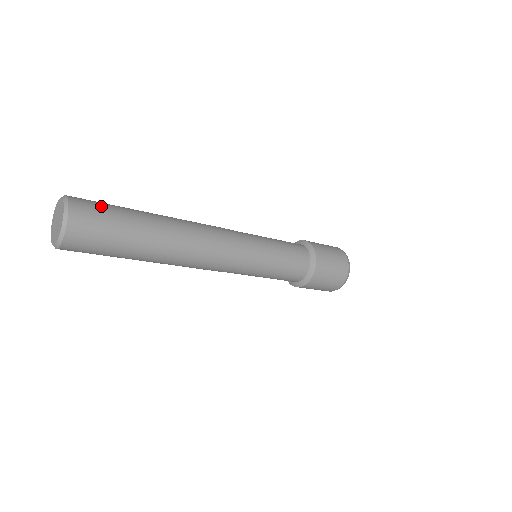
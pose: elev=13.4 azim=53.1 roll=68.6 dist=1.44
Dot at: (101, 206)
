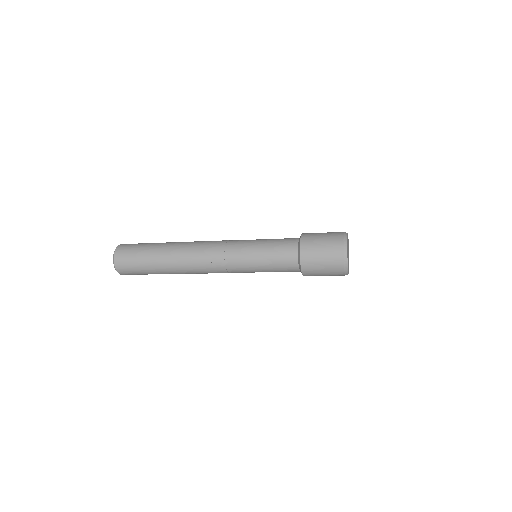
Dot at: (130, 260)
